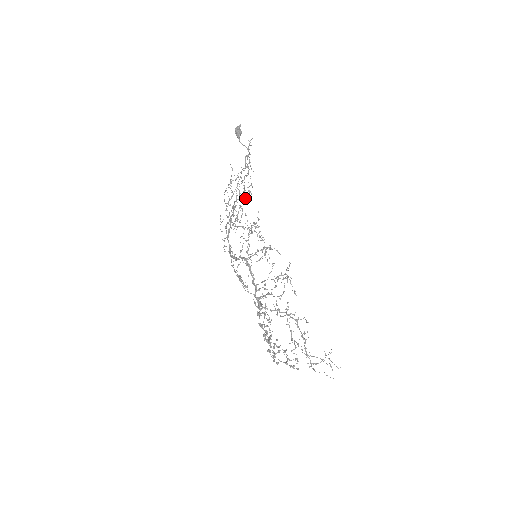
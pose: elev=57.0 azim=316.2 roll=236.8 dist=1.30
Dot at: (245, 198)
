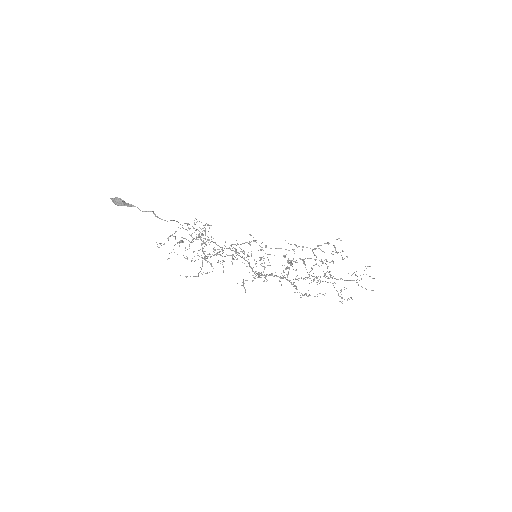
Dot at: (194, 224)
